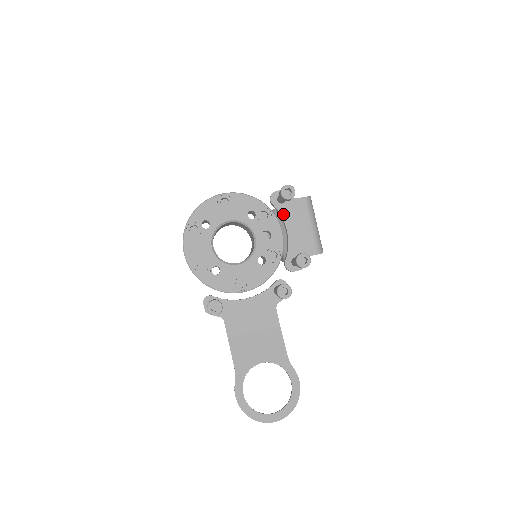
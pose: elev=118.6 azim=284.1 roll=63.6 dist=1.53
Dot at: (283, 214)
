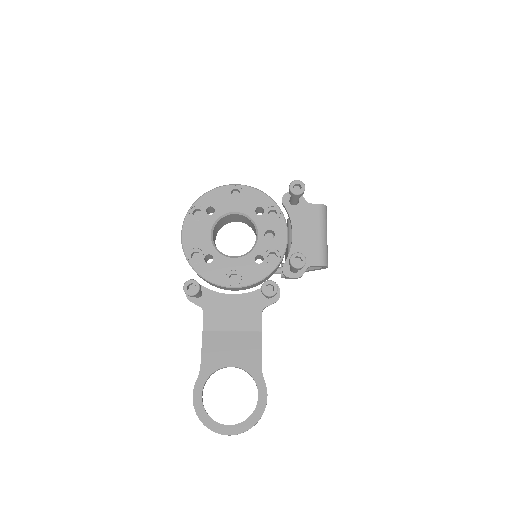
Dot at: (292, 216)
